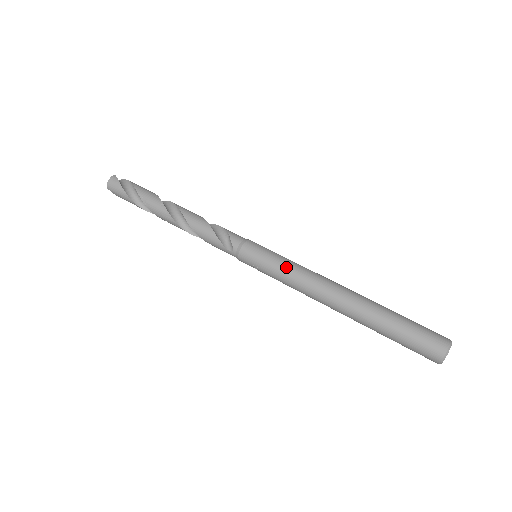
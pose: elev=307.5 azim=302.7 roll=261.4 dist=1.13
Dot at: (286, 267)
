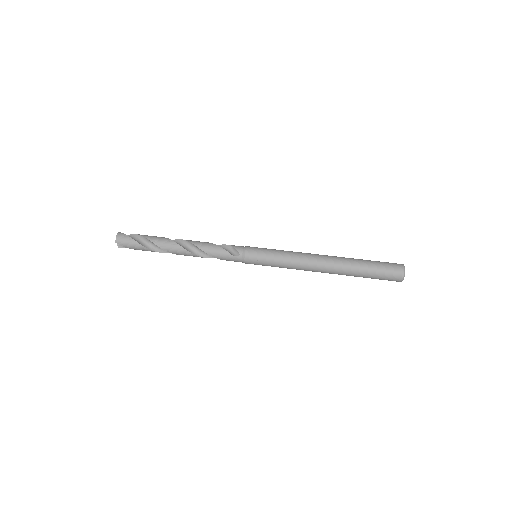
Dot at: (283, 253)
